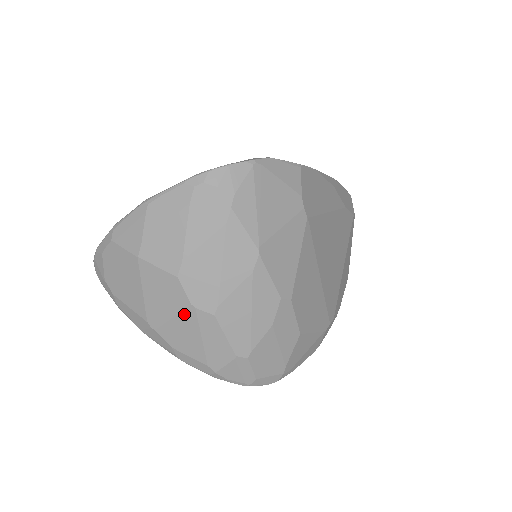
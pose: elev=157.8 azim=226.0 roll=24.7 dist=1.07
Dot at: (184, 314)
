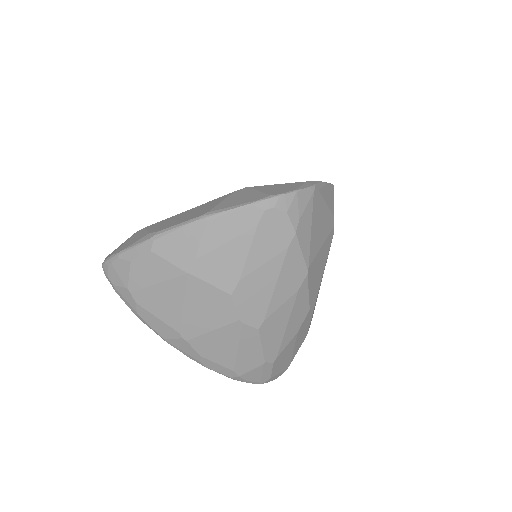
Dot at: (227, 328)
